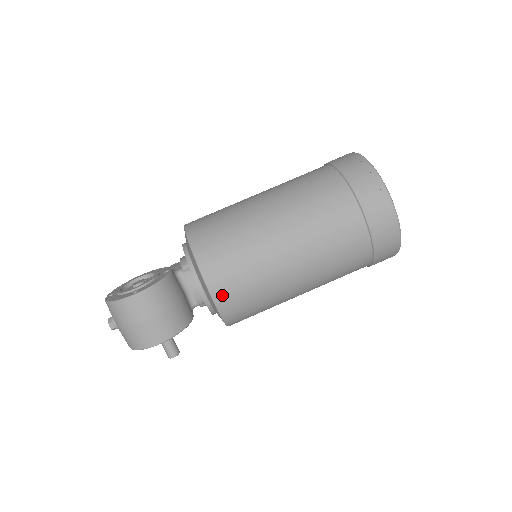
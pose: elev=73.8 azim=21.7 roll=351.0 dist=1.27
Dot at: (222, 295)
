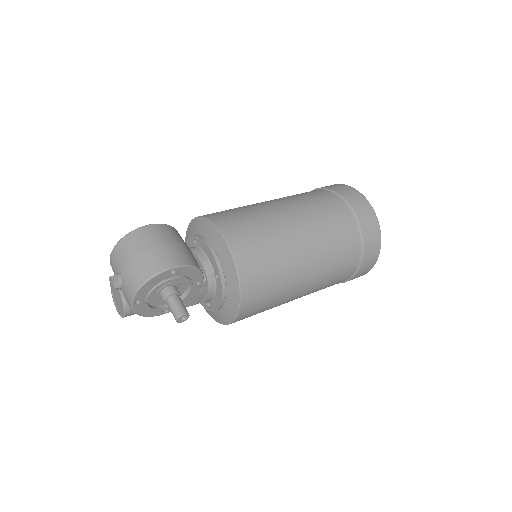
Dot at: (234, 237)
